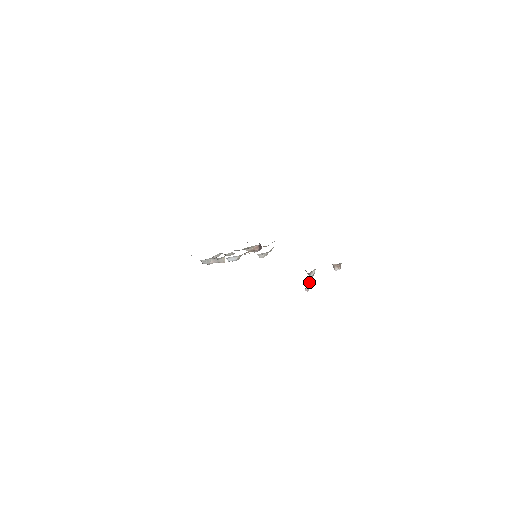
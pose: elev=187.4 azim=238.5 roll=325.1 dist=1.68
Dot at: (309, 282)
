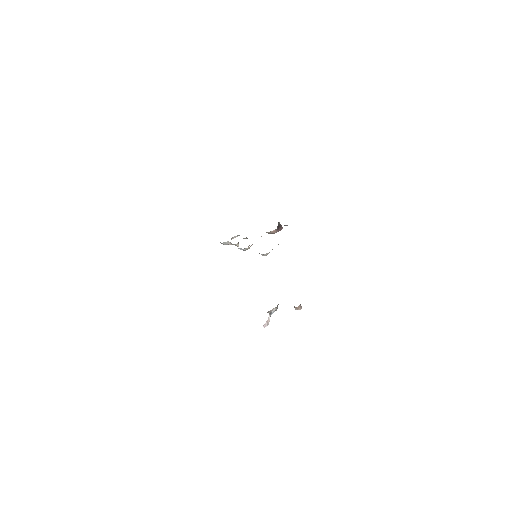
Dot at: (269, 317)
